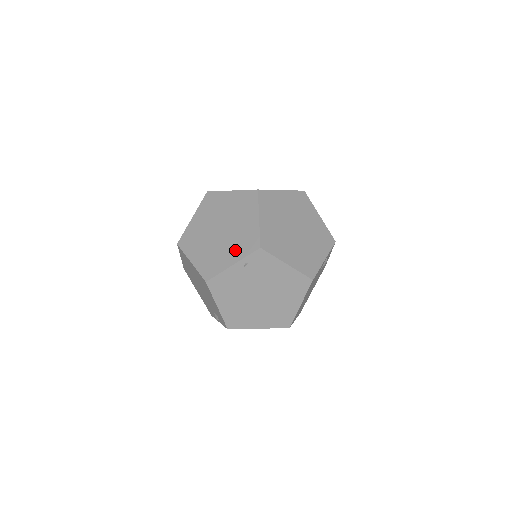
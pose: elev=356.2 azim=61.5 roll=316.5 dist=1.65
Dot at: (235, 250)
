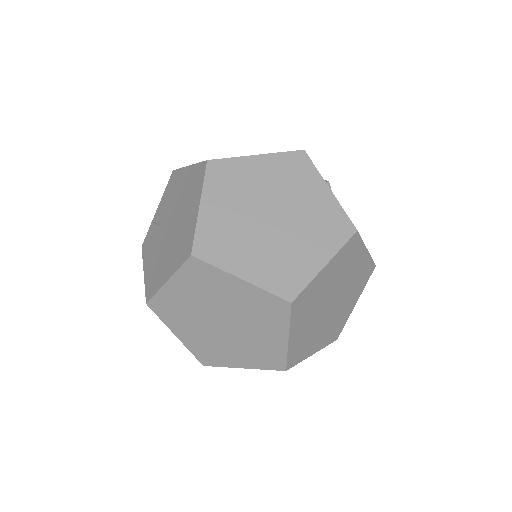
Dot at: (247, 357)
